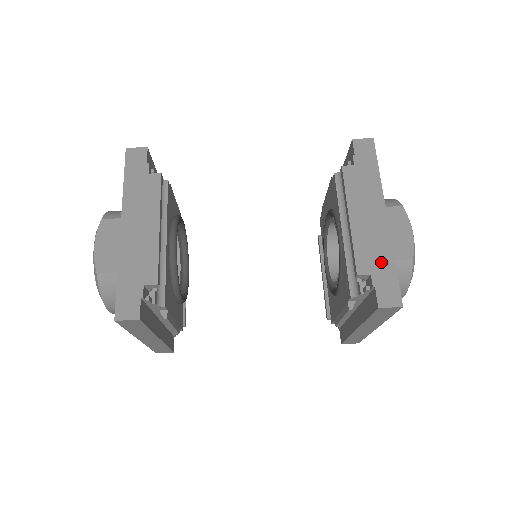
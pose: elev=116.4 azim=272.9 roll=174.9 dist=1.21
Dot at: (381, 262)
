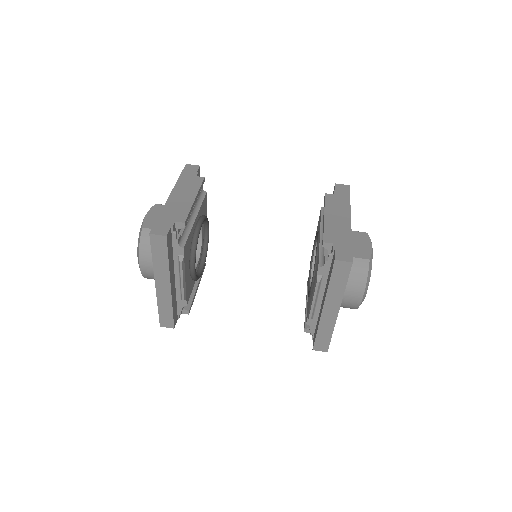
Dot at: (342, 239)
